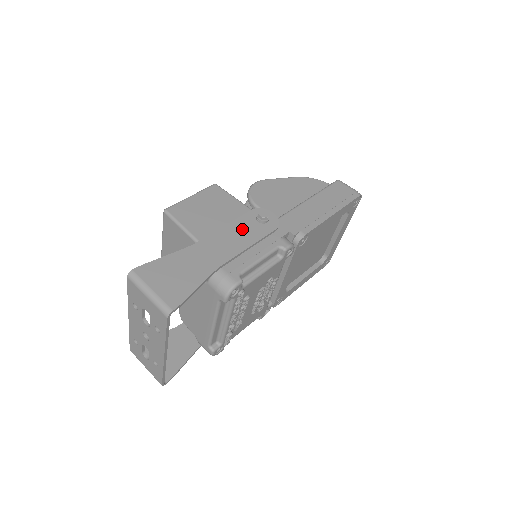
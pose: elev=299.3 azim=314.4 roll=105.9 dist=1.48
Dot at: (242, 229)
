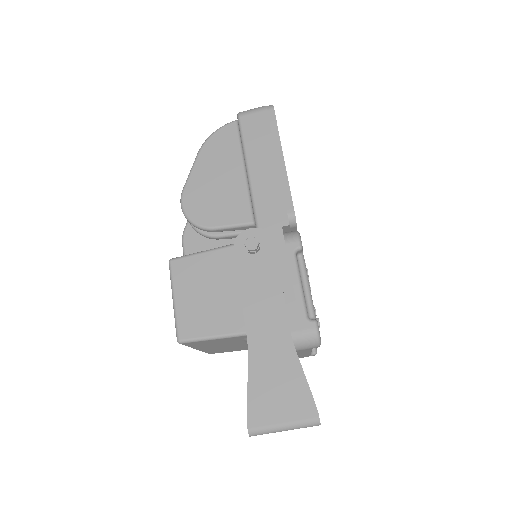
Dot at: (255, 279)
